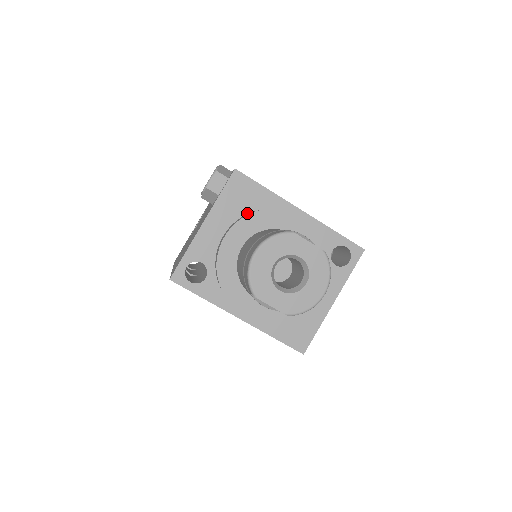
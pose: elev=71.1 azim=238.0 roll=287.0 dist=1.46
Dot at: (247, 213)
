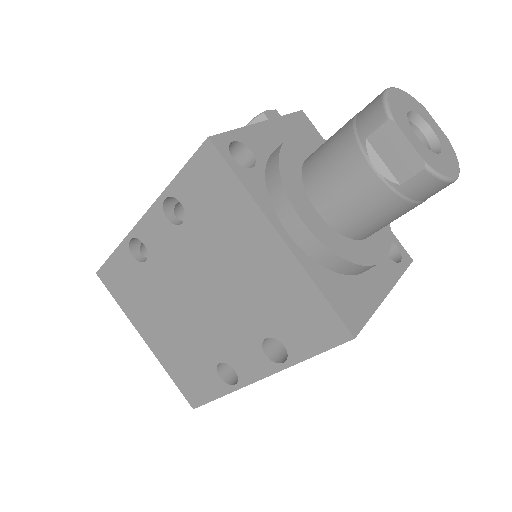
Dot at: occluded
